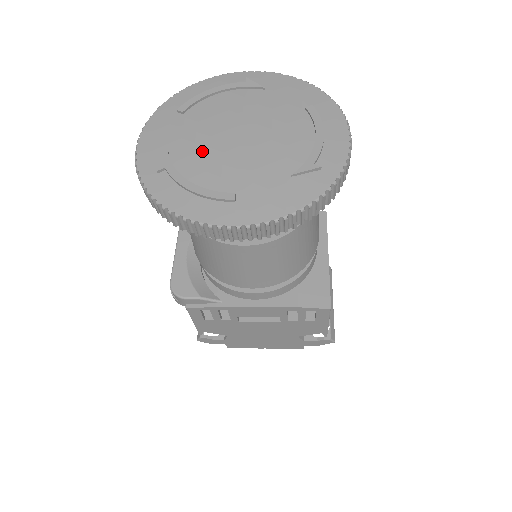
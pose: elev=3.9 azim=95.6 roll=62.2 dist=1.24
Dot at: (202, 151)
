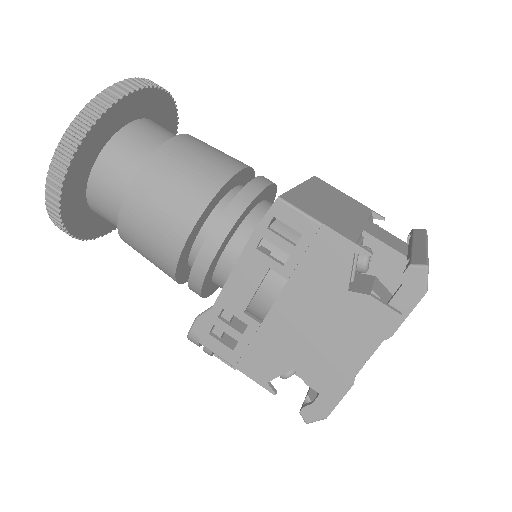
Dot at: occluded
